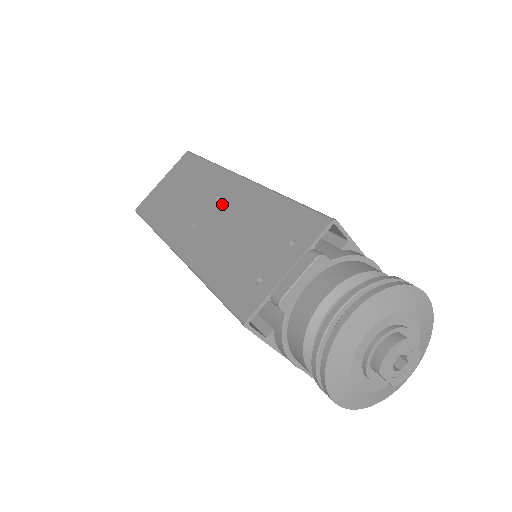
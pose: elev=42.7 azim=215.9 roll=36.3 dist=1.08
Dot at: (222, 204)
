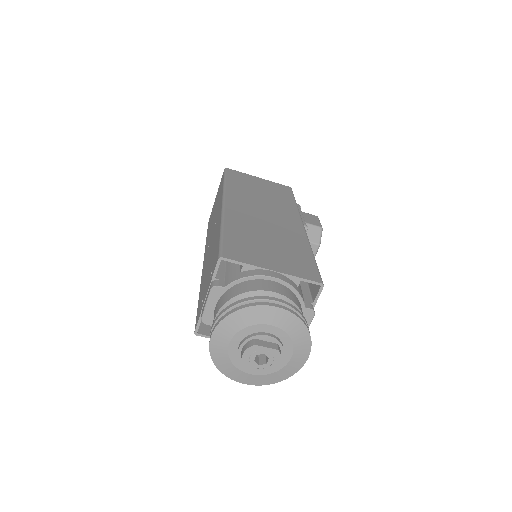
Dot at: (214, 229)
